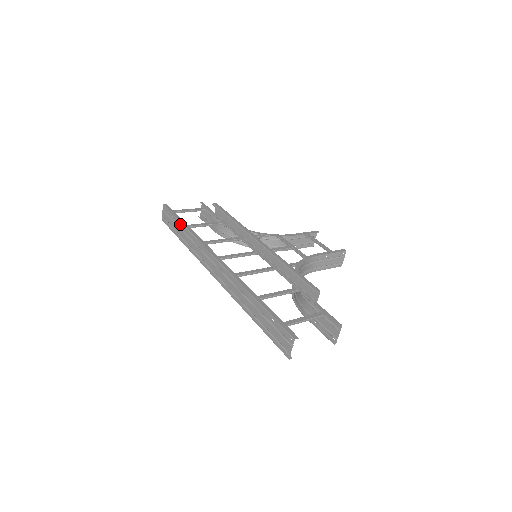
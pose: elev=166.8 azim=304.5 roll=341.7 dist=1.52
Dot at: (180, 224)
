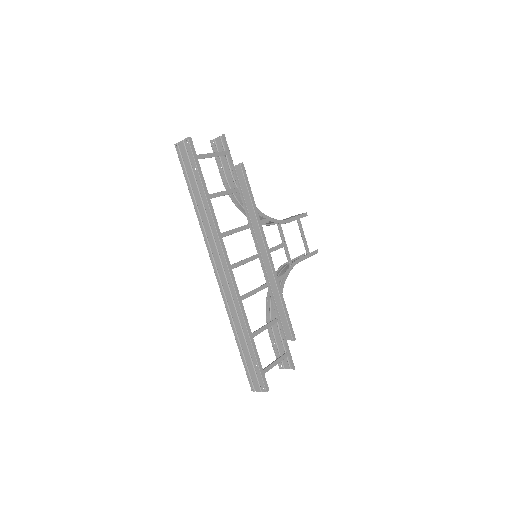
Dot at: (202, 189)
